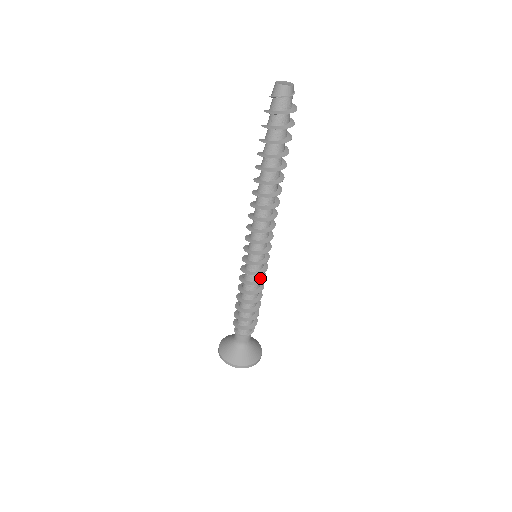
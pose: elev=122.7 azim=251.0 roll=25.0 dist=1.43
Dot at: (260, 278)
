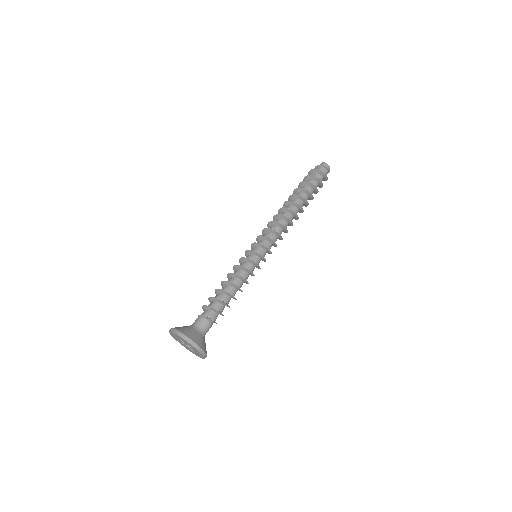
Dot at: (248, 269)
